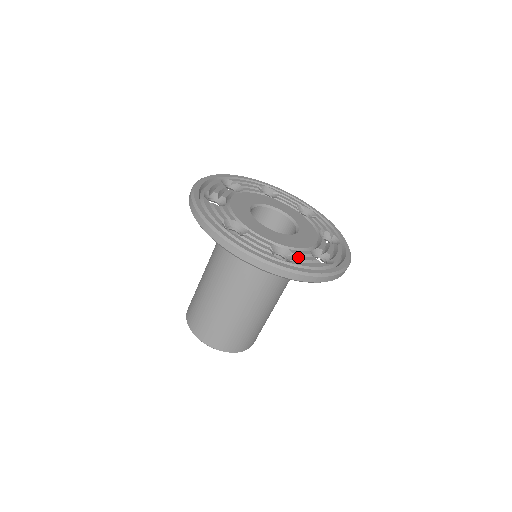
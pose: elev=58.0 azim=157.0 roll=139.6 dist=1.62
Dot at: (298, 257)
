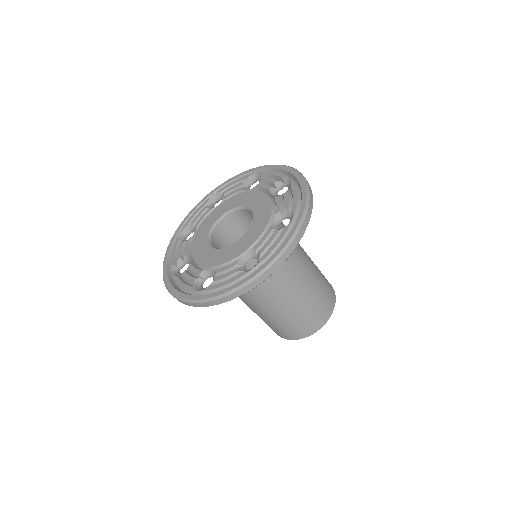
Dot at: (217, 278)
